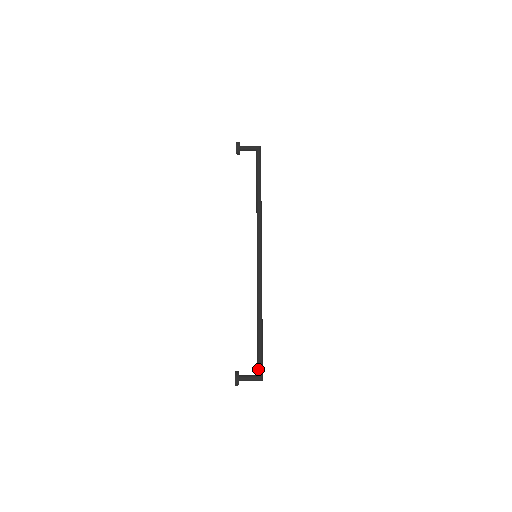
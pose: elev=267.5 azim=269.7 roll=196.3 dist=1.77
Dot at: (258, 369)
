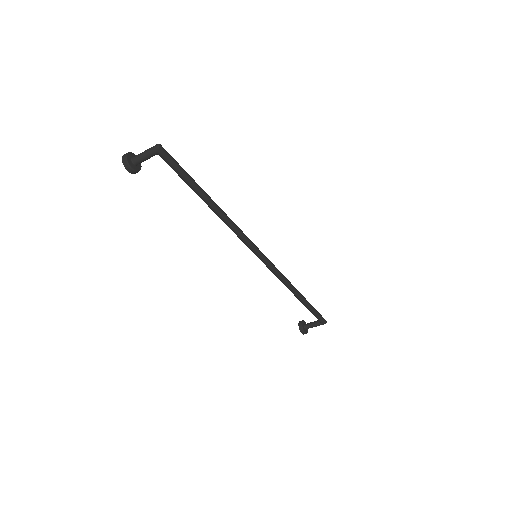
Dot at: occluded
